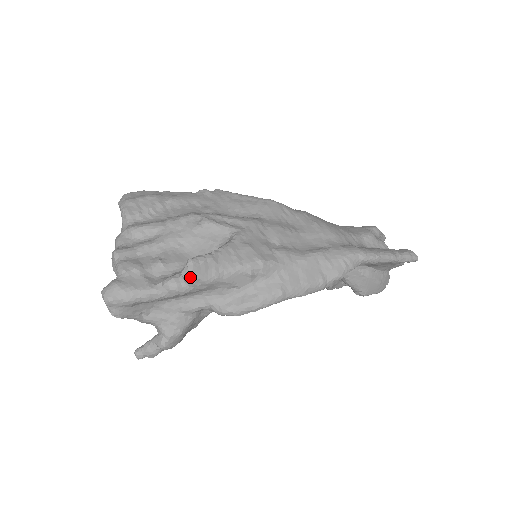
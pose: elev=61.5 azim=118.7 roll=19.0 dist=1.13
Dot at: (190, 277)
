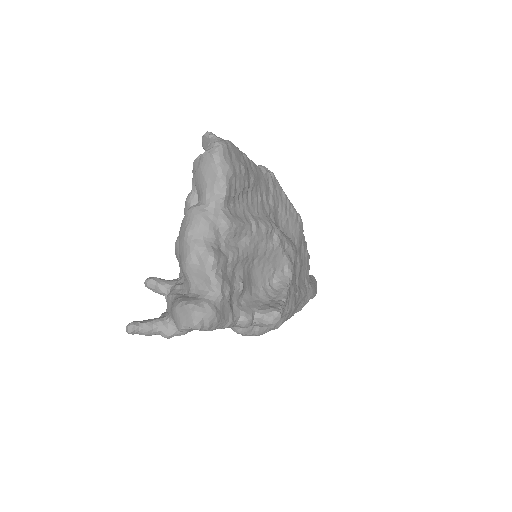
Dot at: (267, 325)
